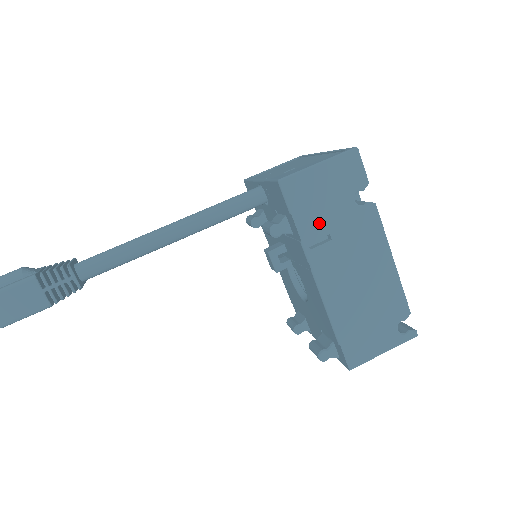
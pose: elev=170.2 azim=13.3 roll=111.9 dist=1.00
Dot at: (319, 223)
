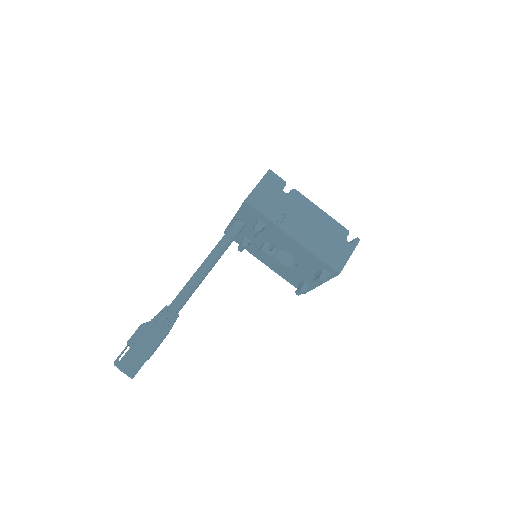
Dot at: (276, 210)
